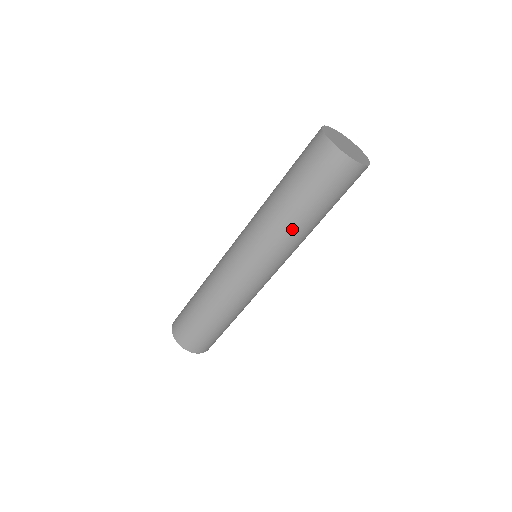
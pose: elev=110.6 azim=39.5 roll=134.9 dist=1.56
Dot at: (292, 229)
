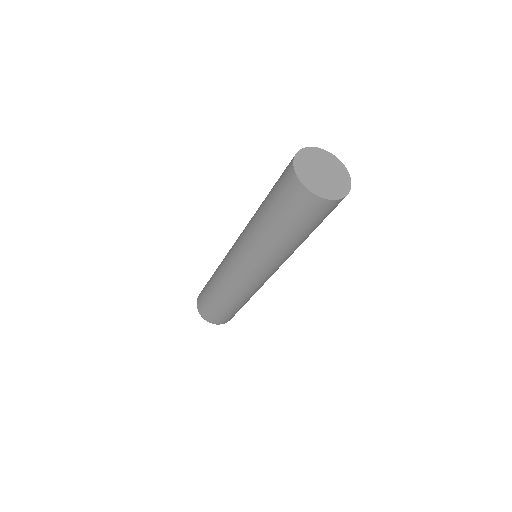
Dot at: (278, 249)
